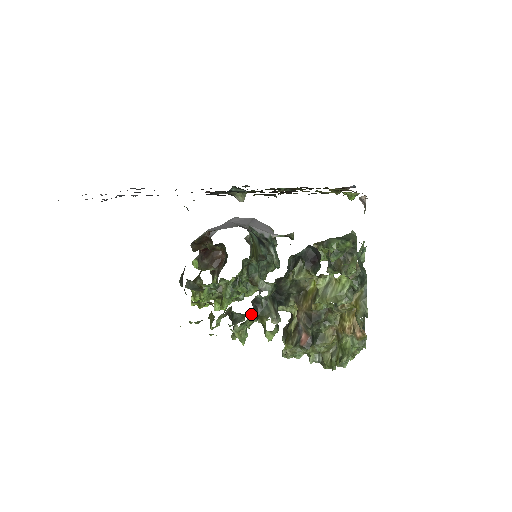
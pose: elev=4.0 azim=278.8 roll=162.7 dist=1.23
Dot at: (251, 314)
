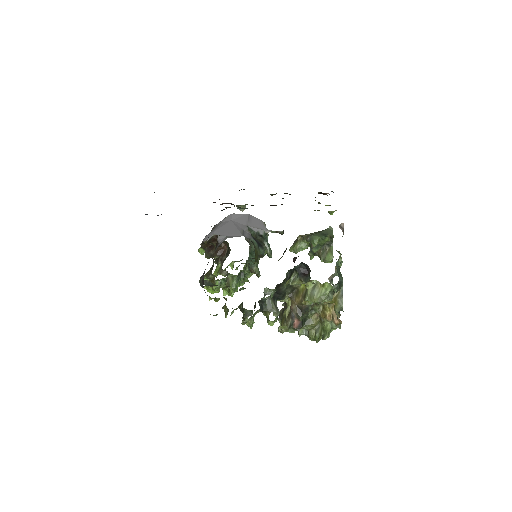
Dot at: (255, 304)
